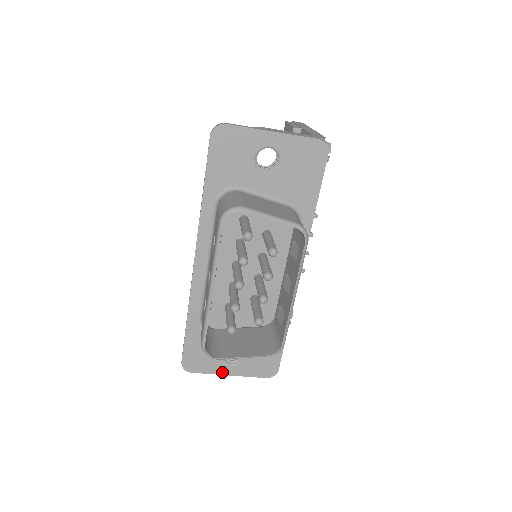
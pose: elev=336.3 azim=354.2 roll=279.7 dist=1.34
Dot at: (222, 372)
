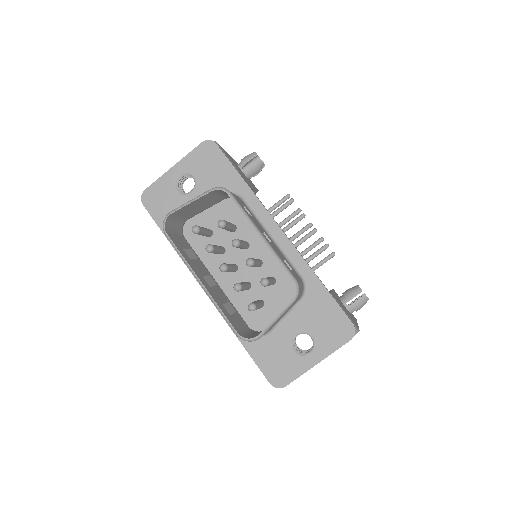
Dot at: (309, 365)
